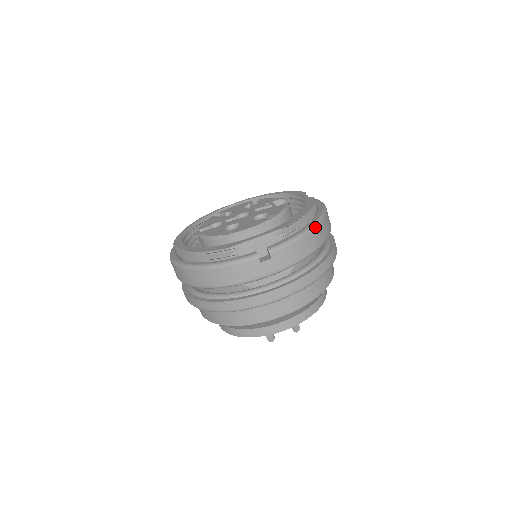
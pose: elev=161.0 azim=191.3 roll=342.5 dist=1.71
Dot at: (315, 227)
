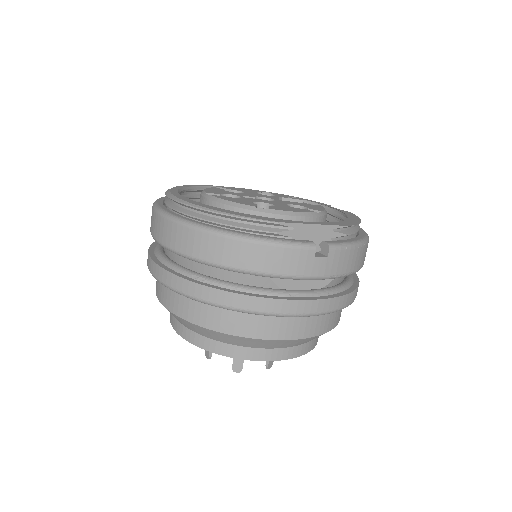
Dot at: (368, 242)
